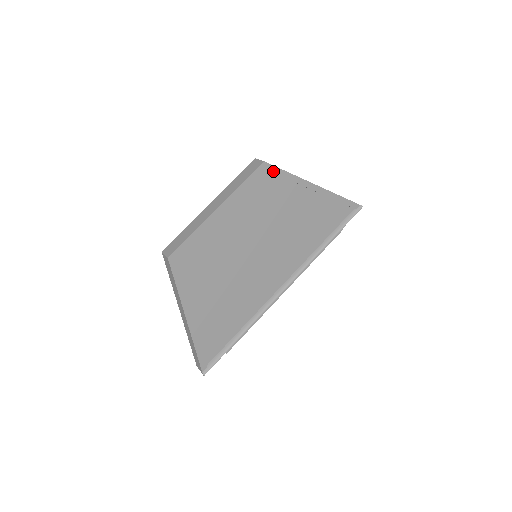
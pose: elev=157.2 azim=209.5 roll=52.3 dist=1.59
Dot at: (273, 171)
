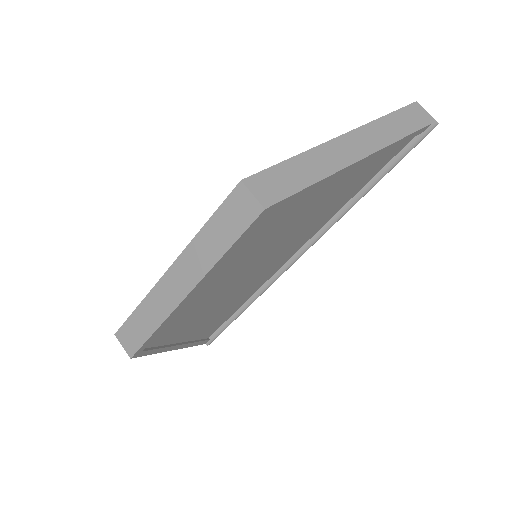
Dot at: (282, 204)
